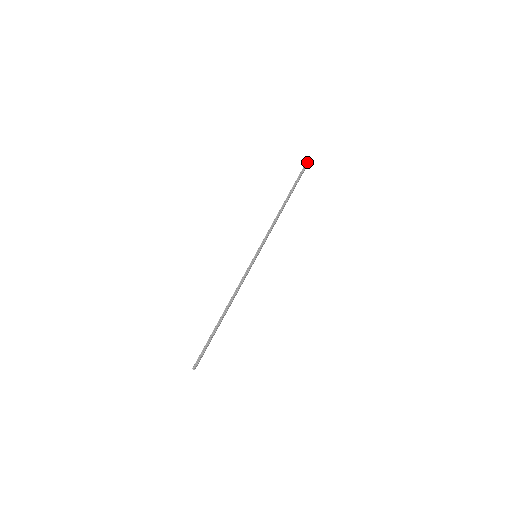
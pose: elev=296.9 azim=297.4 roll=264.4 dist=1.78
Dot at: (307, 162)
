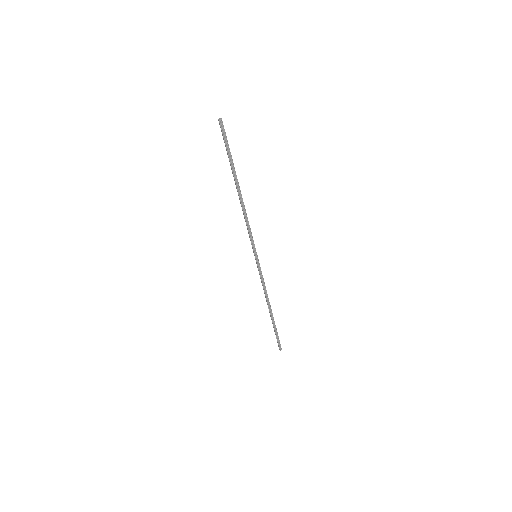
Dot at: (221, 123)
